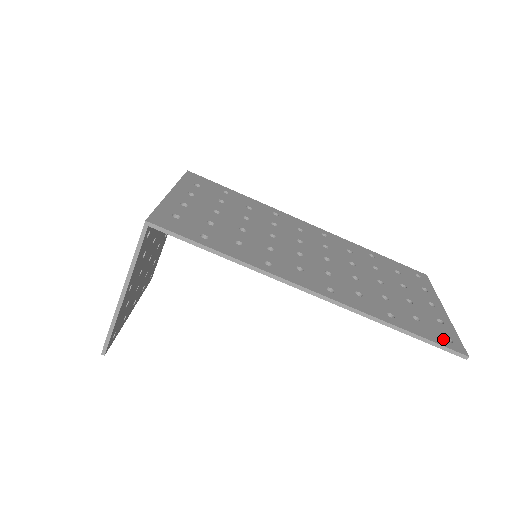
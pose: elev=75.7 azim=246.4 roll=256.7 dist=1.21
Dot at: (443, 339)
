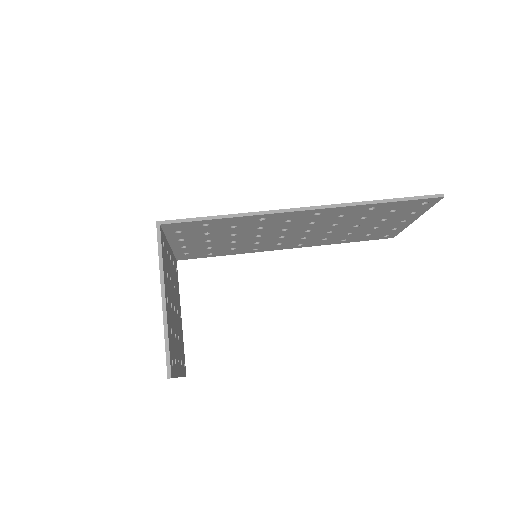
Dot at: occluded
